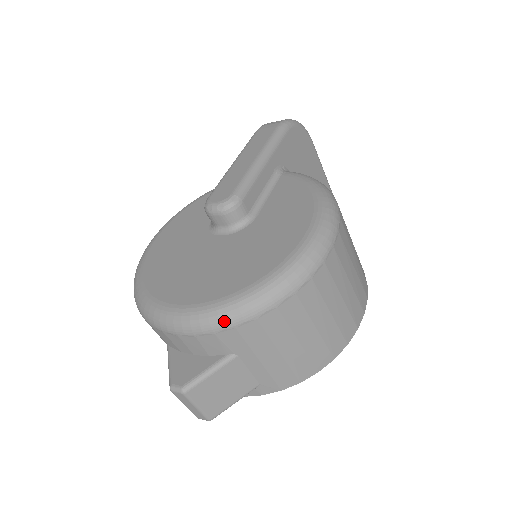
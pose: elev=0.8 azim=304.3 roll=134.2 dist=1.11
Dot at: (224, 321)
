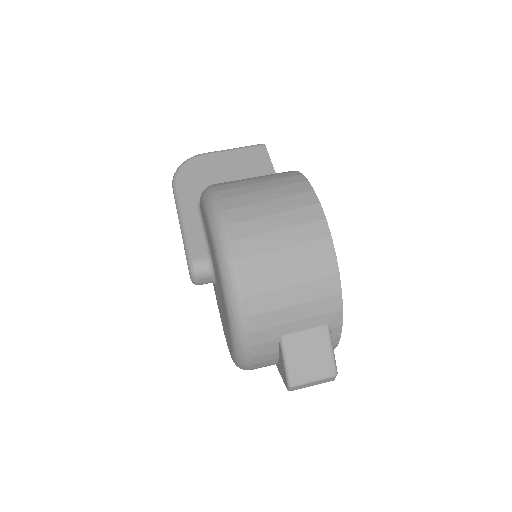
Dot at: (242, 337)
